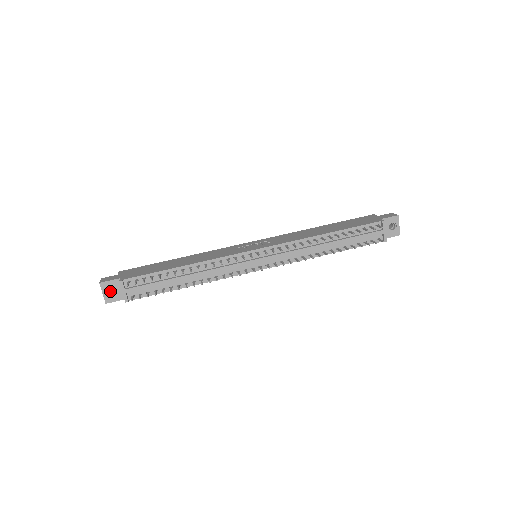
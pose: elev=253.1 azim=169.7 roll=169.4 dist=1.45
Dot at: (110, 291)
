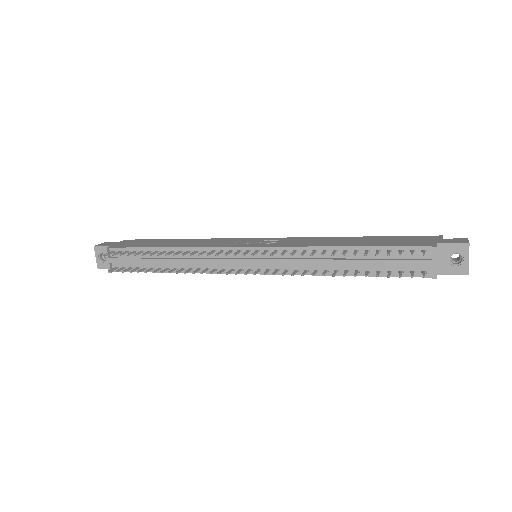
Dot at: occluded
